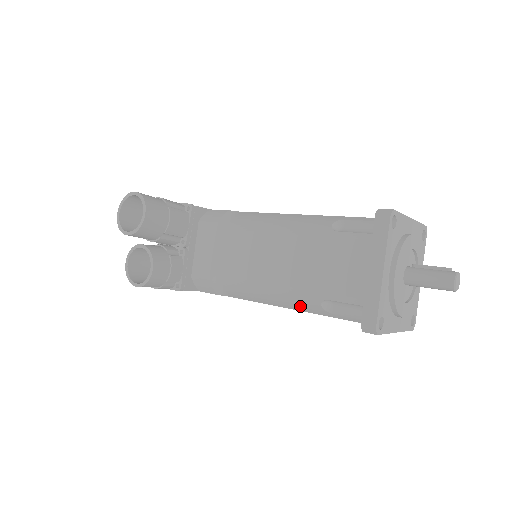
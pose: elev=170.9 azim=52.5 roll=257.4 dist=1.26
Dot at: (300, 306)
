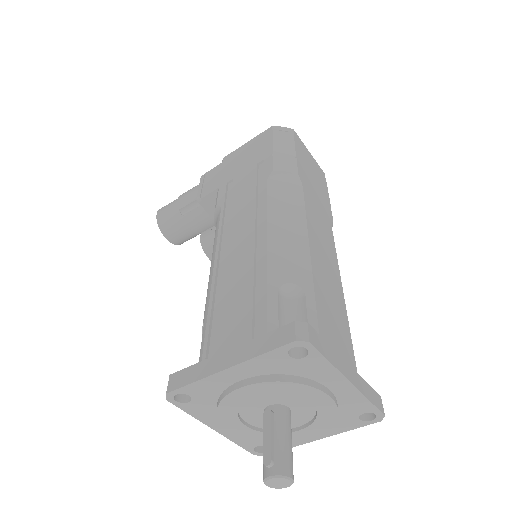
Dot at: occluded
